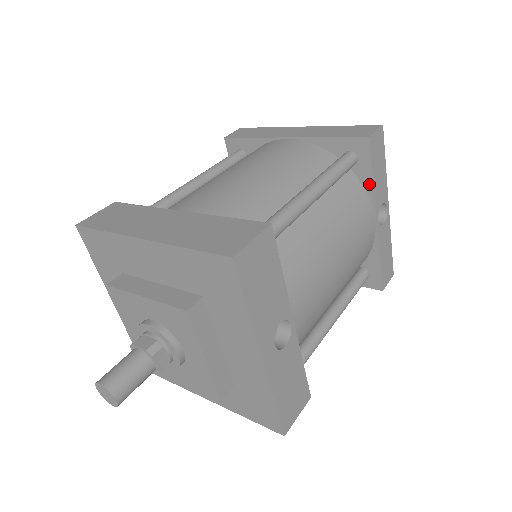
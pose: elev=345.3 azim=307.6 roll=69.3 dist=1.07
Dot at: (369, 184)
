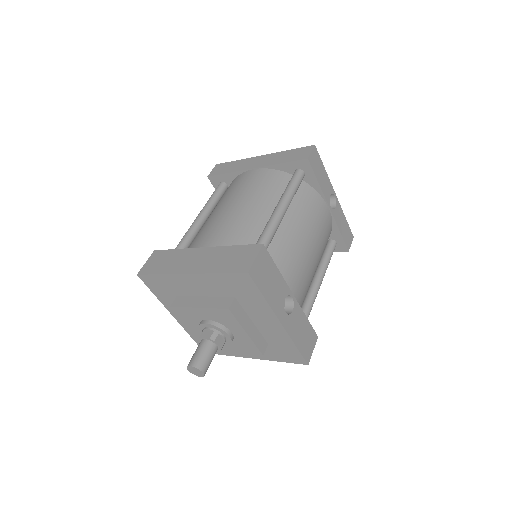
Dot at: (317, 187)
